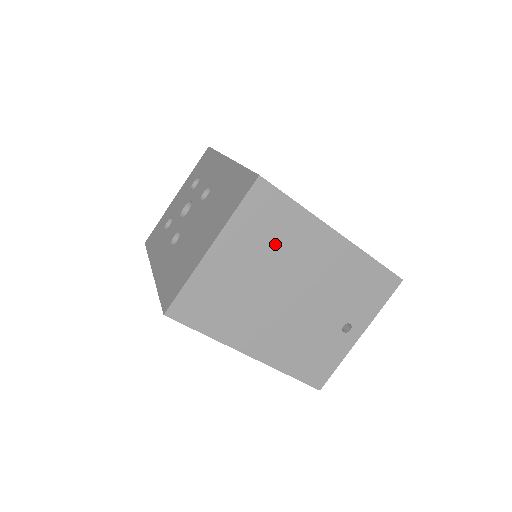
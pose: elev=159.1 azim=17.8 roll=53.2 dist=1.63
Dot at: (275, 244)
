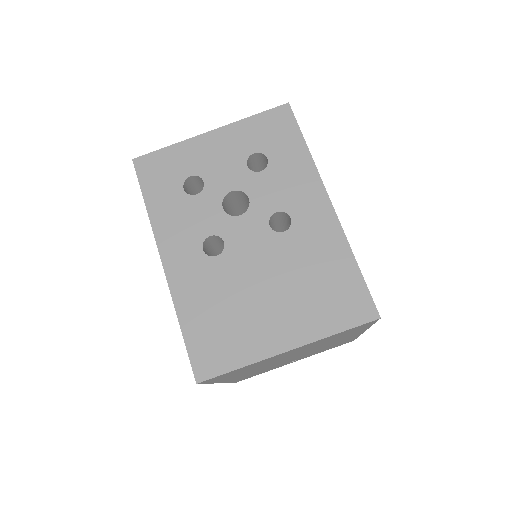
Dot at: (326, 342)
